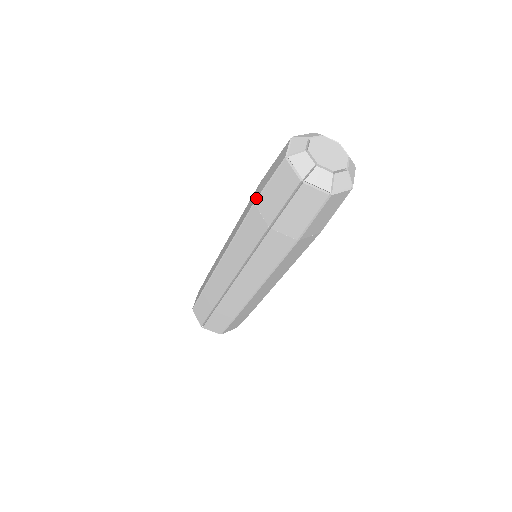
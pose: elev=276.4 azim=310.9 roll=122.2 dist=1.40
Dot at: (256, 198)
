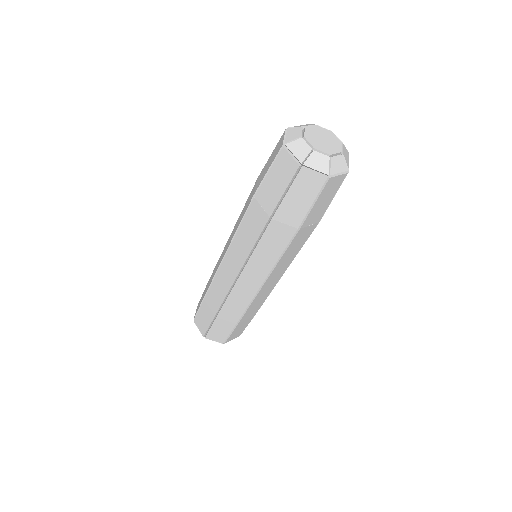
Dot at: (255, 191)
